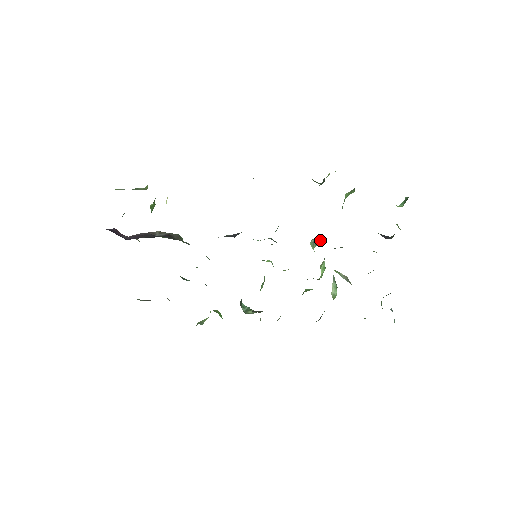
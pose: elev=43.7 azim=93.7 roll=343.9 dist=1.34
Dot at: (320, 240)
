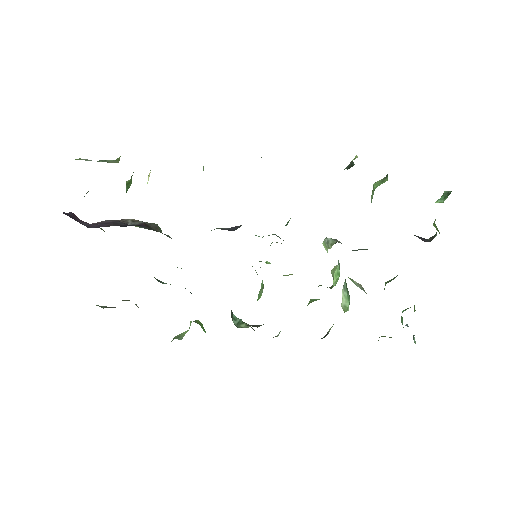
Dot at: (336, 239)
